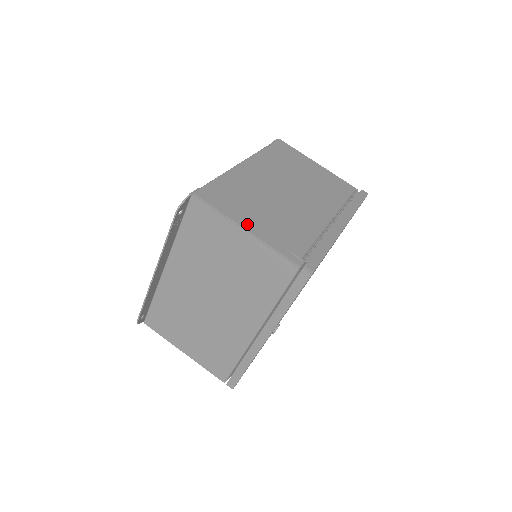
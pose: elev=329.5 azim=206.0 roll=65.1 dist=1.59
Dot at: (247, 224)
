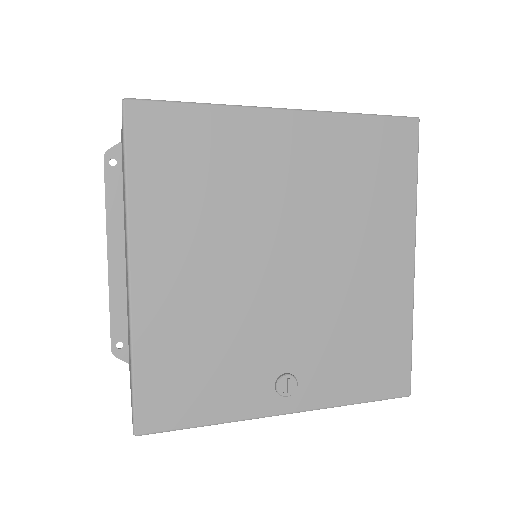
Dot at: occluded
